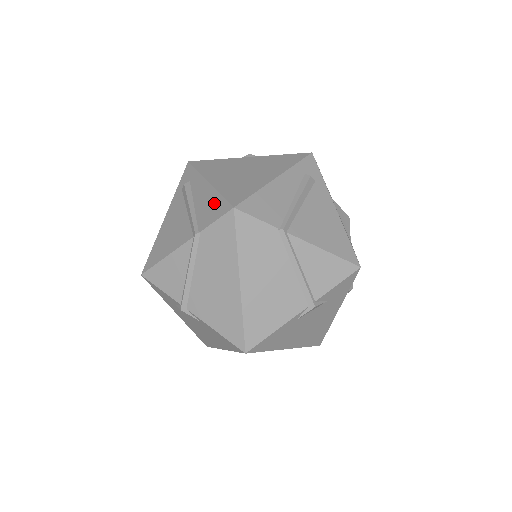
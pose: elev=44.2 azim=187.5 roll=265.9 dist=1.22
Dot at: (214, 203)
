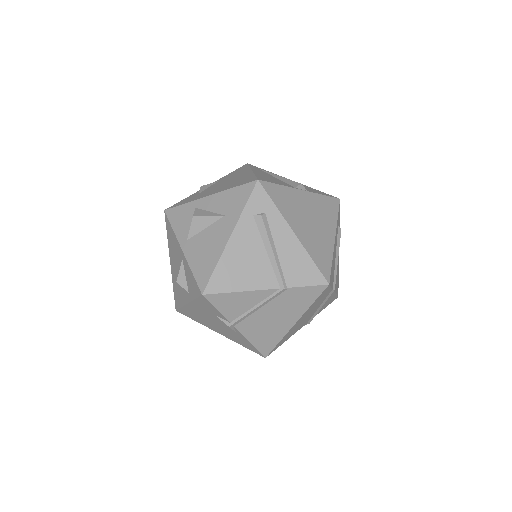
Dot at: (305, 265)
